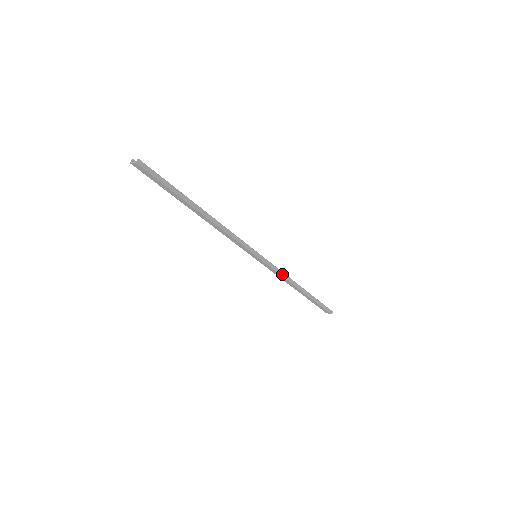
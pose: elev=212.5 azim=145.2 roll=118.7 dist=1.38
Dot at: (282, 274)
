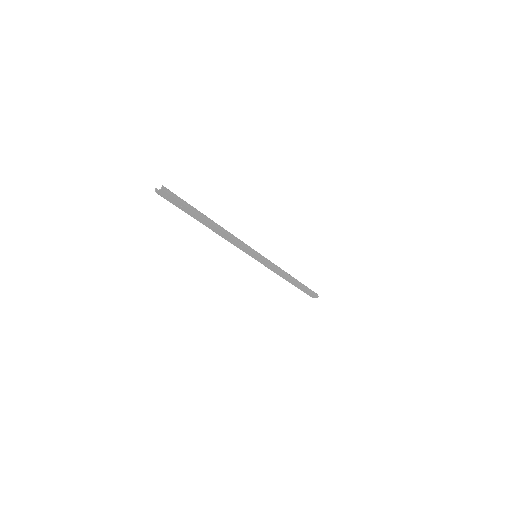
Dot at: (277, 268)
